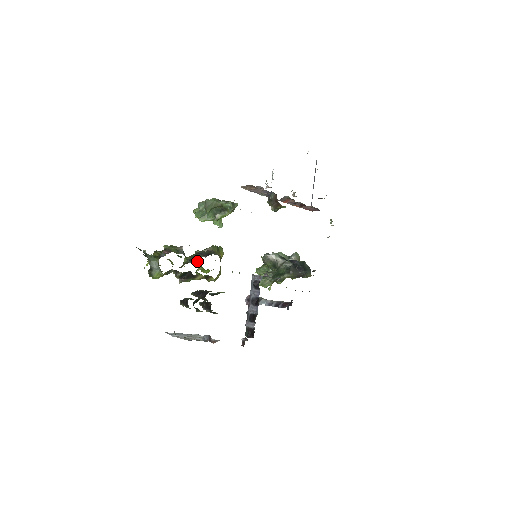
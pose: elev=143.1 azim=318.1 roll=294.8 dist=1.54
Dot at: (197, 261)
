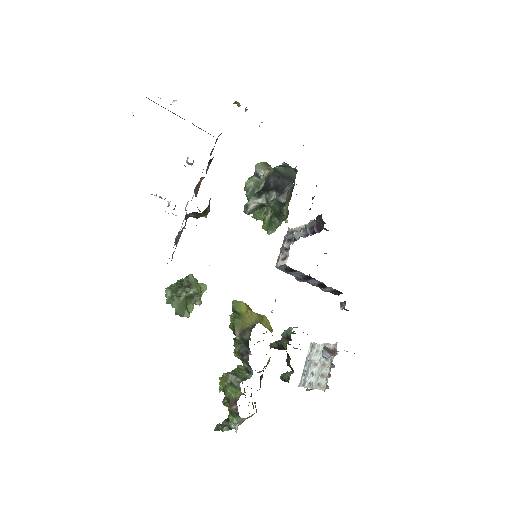
Dot at: occluded
